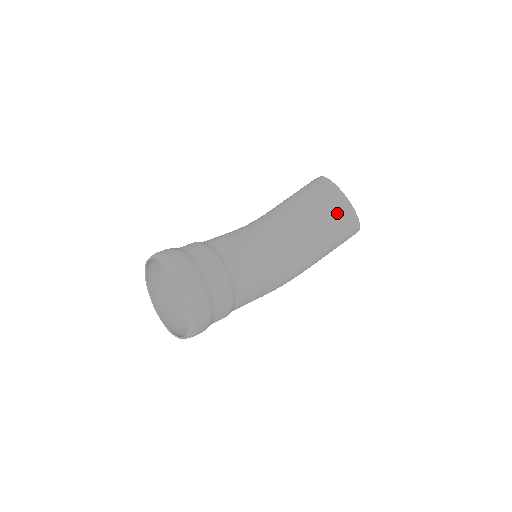
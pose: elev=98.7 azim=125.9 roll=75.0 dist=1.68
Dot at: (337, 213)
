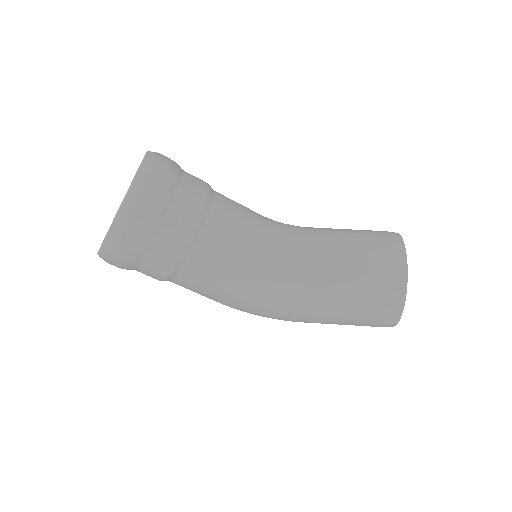
Dot at: (382, 266)
